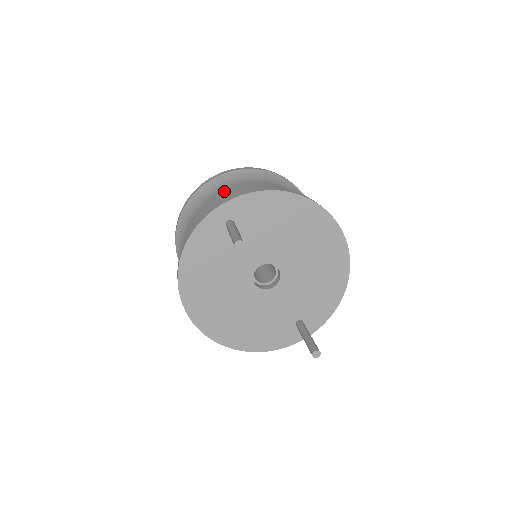
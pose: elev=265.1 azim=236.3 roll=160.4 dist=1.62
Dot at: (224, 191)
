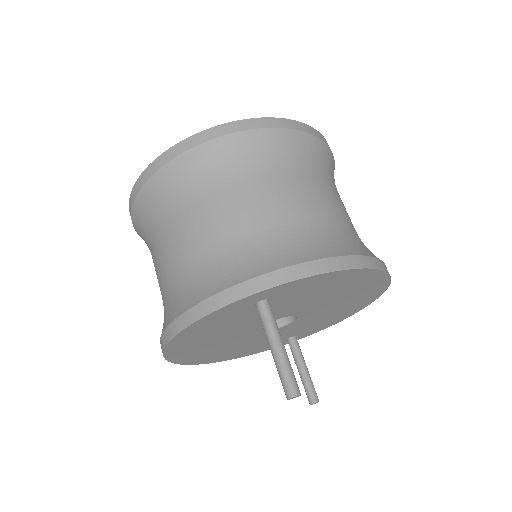
Dot at: (241, 194)
